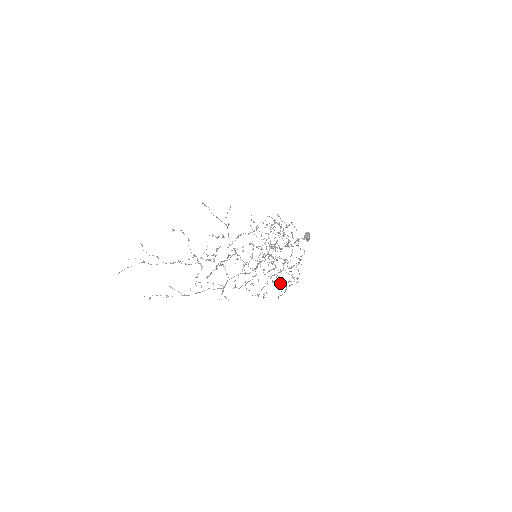
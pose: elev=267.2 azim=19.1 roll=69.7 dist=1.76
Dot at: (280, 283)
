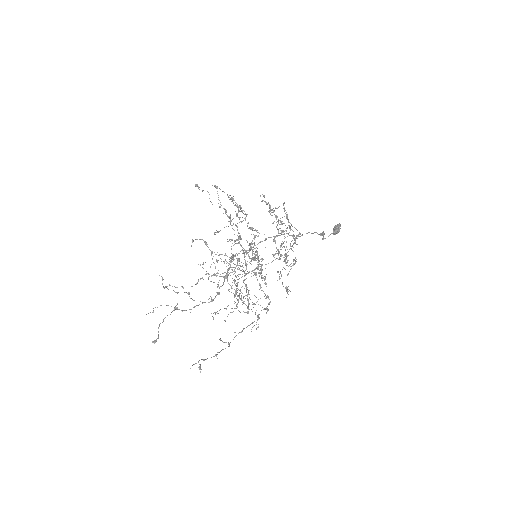
Dot at: (286, 287)
